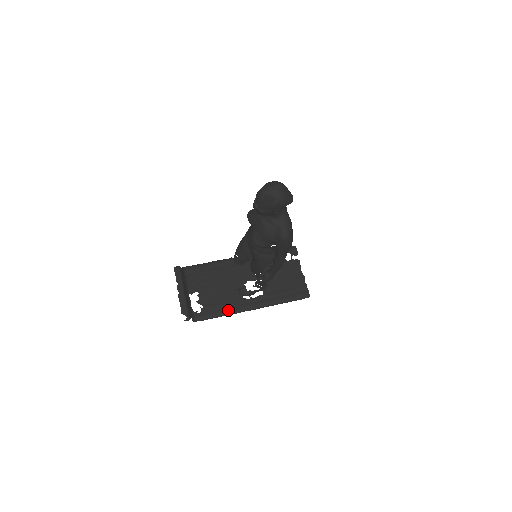
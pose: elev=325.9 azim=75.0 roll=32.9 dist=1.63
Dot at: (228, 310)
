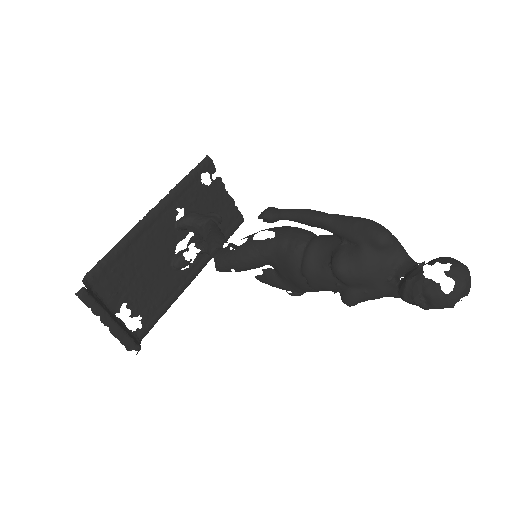
Dot at: (172, 299)
